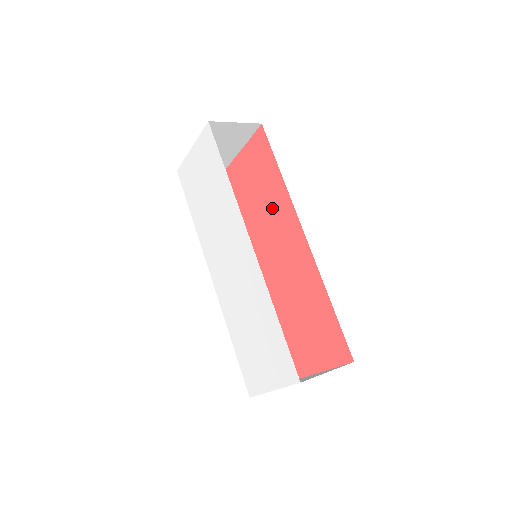
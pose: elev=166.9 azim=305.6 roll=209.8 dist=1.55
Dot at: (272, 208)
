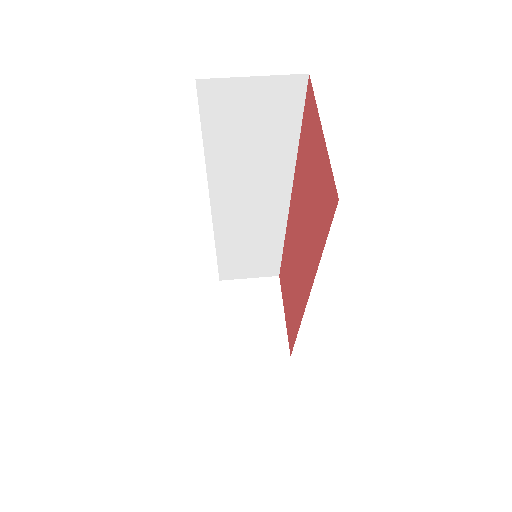
Dot at: (307, 235)
